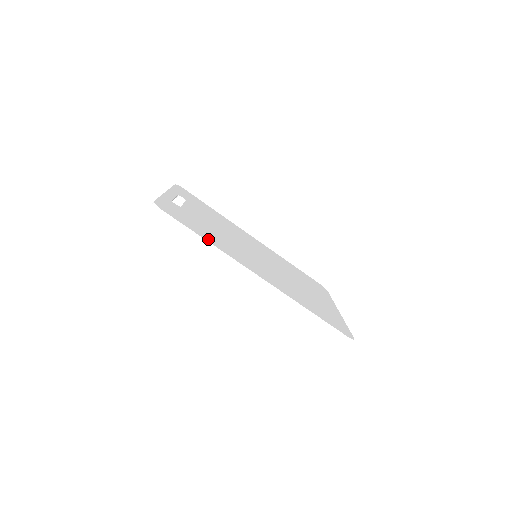
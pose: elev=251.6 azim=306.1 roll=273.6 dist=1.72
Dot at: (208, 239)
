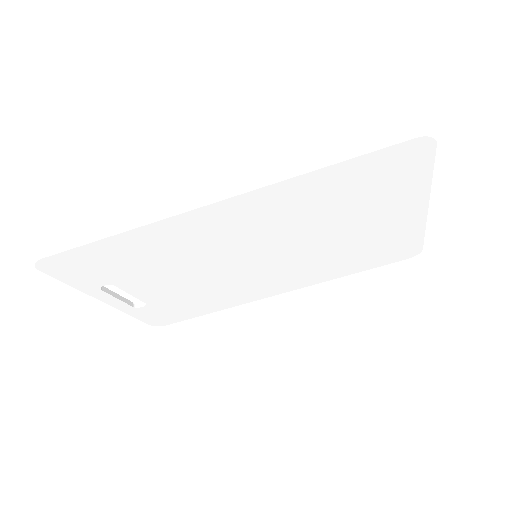
Dot at: occluded
